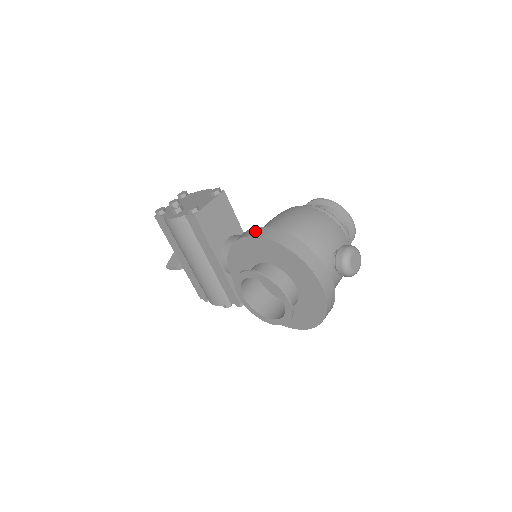
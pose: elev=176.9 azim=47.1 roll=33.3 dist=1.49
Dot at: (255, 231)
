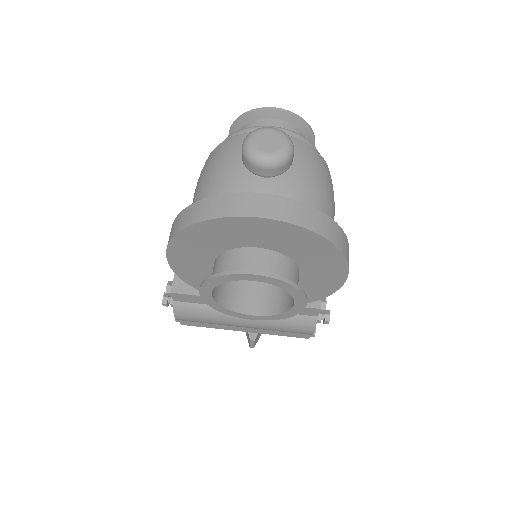
Dot at: occluded
